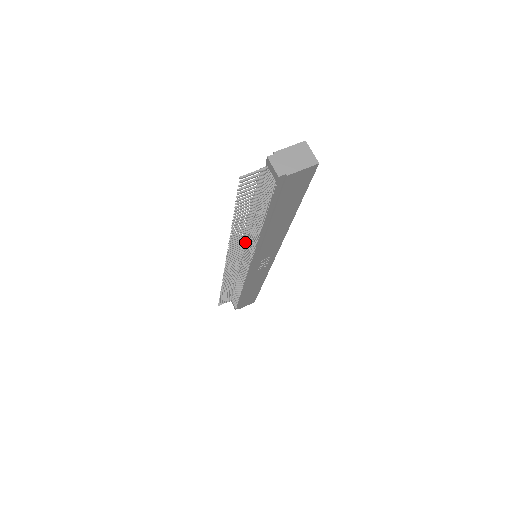
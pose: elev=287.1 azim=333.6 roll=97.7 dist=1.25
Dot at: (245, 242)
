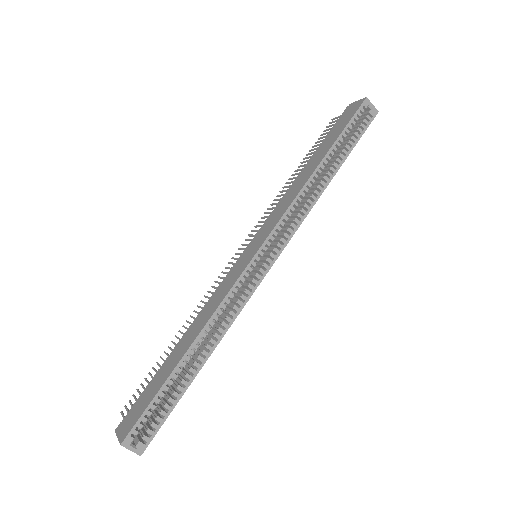
Dot at: occluded
